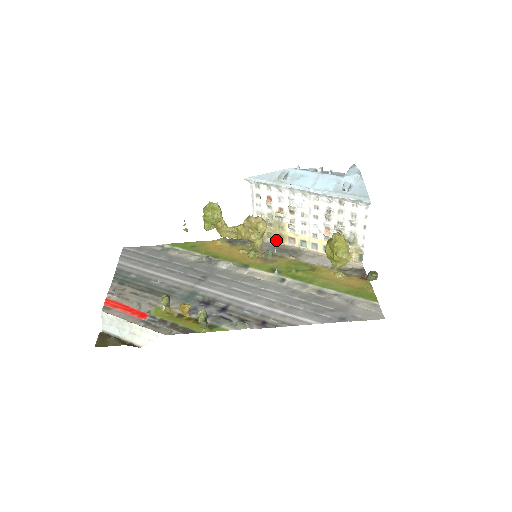
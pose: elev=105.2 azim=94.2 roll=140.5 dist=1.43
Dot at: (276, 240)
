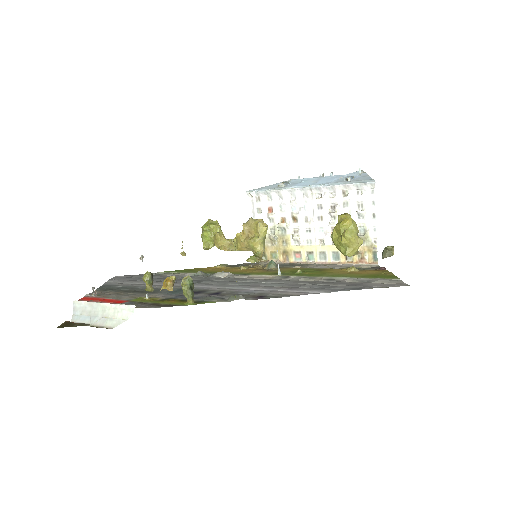
Dot at: (281, 259)
